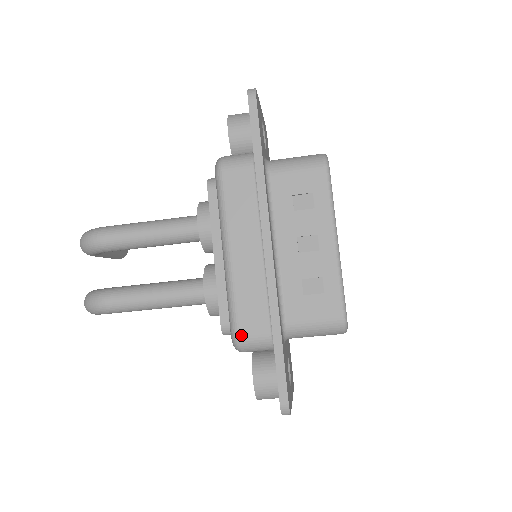
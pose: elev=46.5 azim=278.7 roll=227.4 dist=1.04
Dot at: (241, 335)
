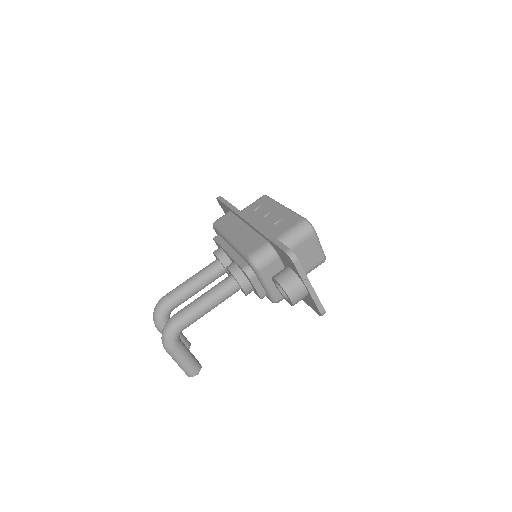
Dot at: (251, 253)
